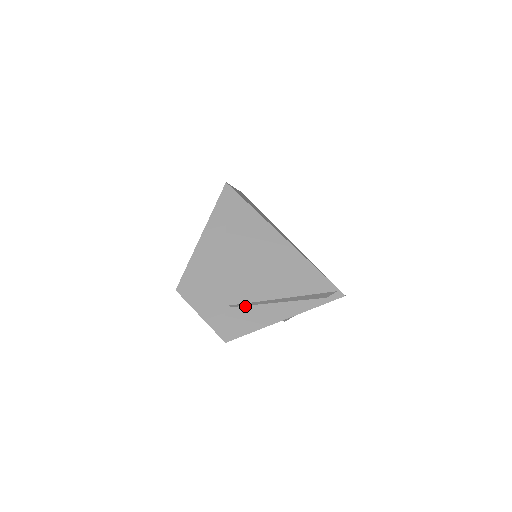
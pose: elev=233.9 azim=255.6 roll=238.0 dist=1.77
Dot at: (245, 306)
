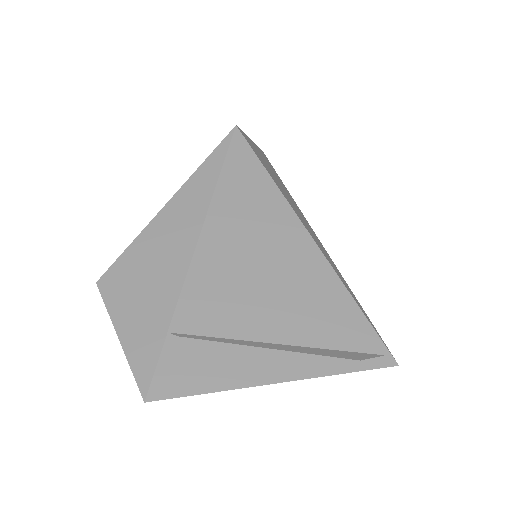
Dot at: (203, 340)
